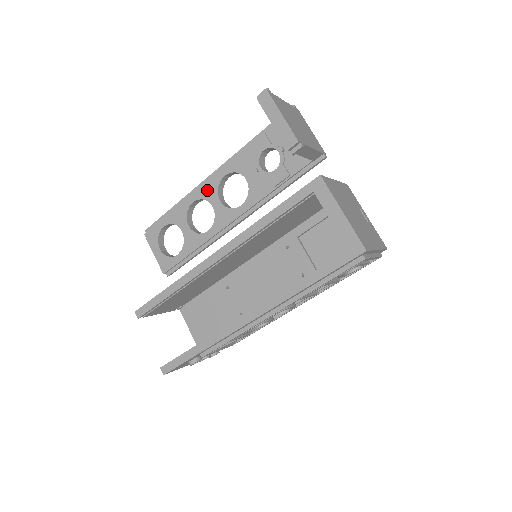
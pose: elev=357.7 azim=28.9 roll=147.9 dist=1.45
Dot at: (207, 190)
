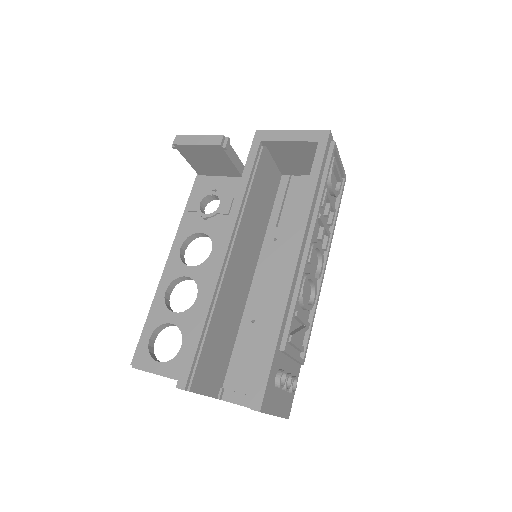
Dot at: (172, 271)
